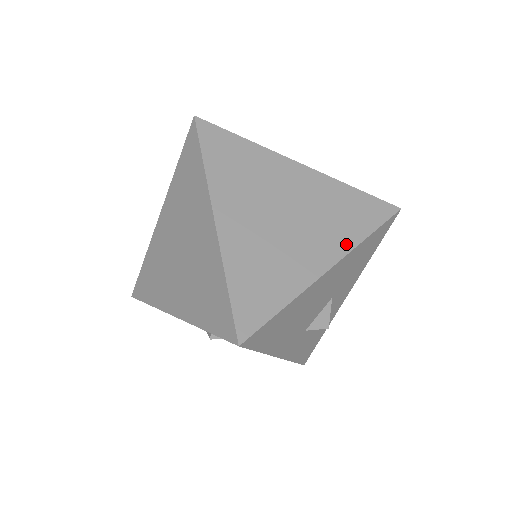
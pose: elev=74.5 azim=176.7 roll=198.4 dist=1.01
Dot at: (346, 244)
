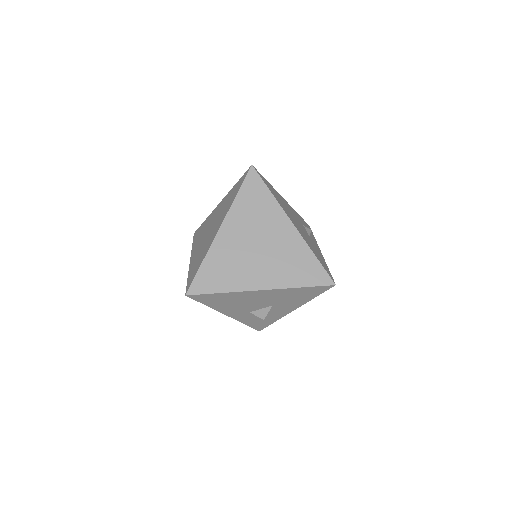
Dot at: (281, 283)
